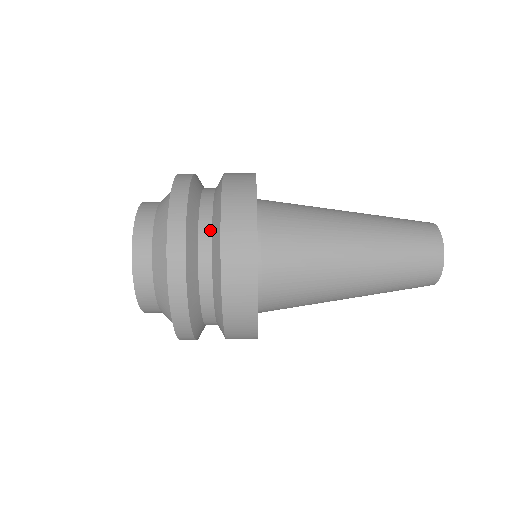
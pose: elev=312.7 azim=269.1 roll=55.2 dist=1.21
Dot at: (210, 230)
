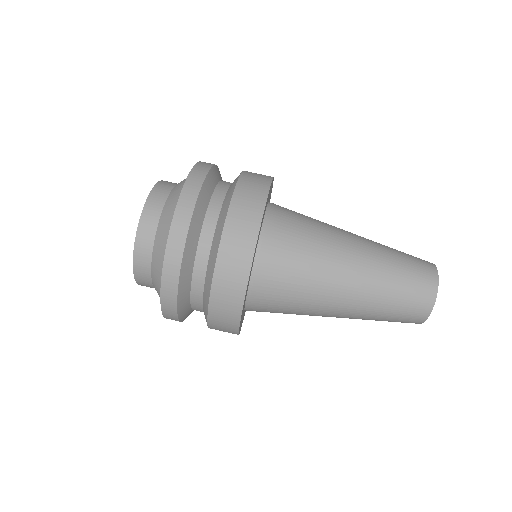
Dot at: (209, 247)
